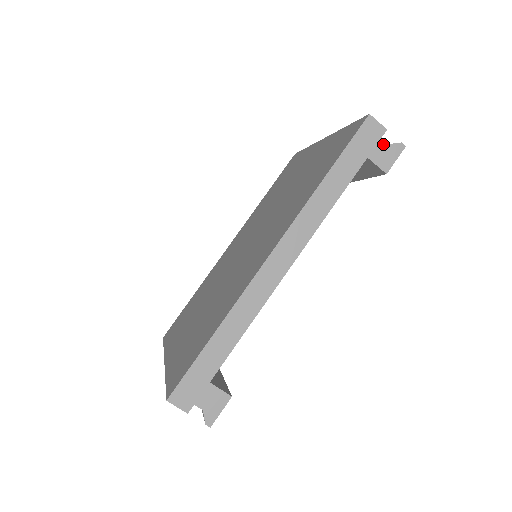
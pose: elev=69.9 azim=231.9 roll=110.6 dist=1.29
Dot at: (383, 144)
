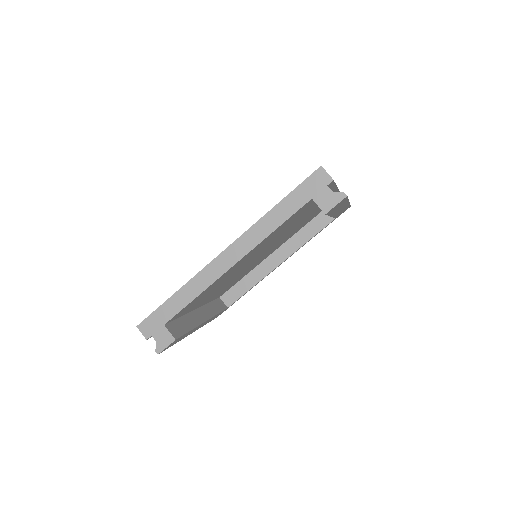
Dot at: (328, 191)
